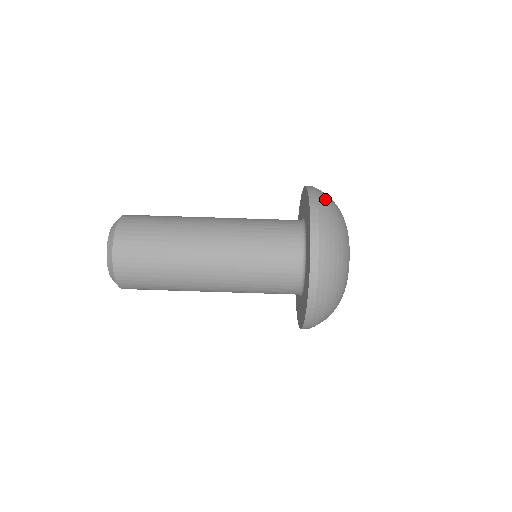
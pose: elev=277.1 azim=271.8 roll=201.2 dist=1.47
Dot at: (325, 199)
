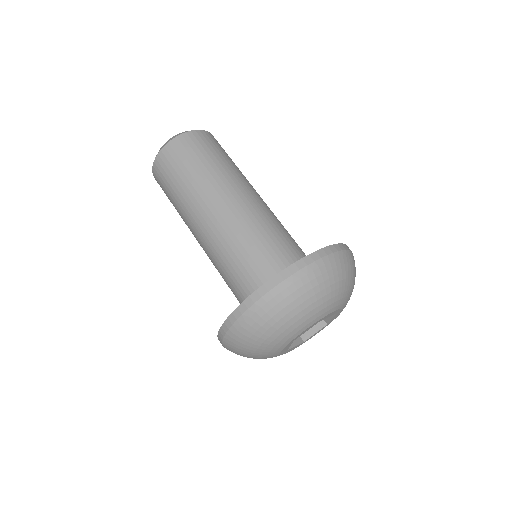
Dot at: occluded
